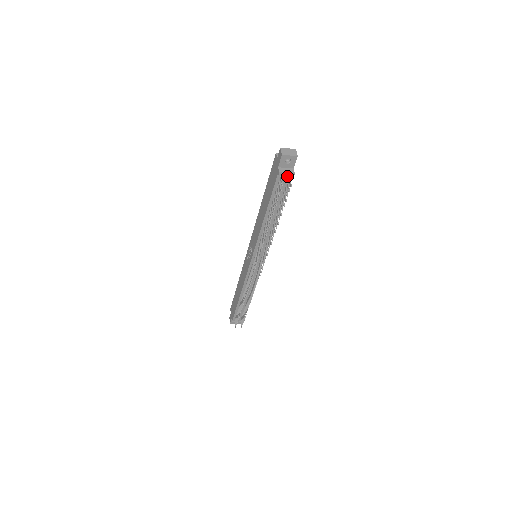
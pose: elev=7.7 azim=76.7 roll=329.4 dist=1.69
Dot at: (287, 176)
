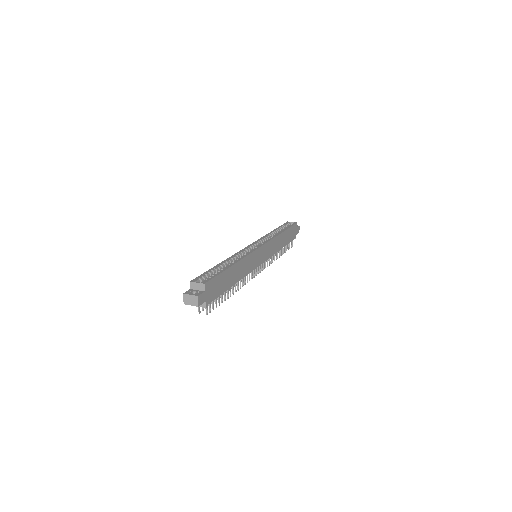
Dot at: occluded
